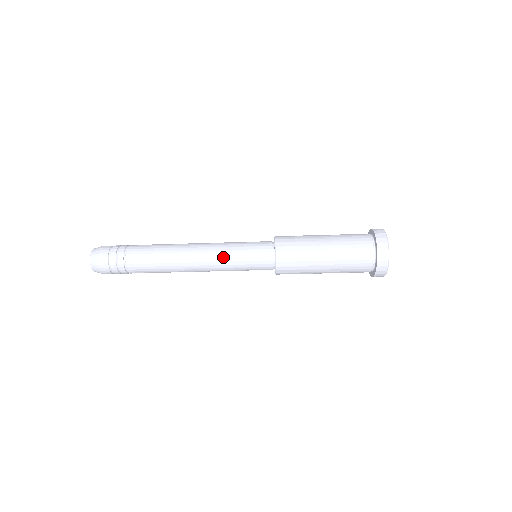
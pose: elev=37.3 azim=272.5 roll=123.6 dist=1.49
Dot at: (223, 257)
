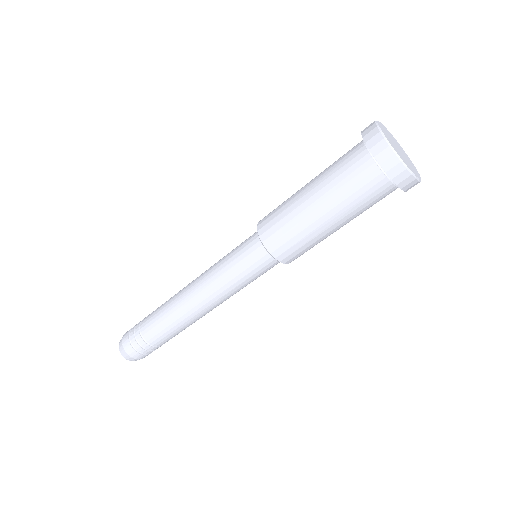
Dot at: (219, 282)
